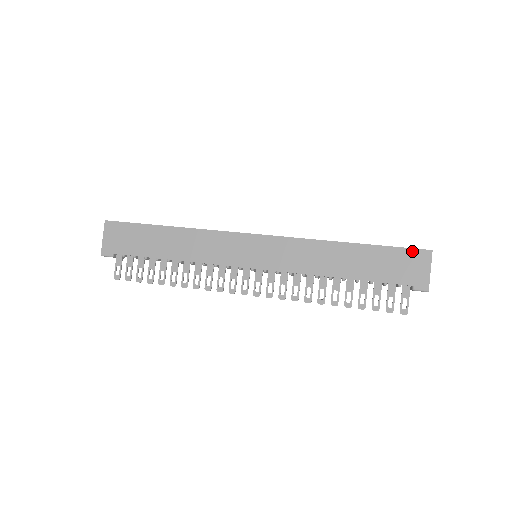
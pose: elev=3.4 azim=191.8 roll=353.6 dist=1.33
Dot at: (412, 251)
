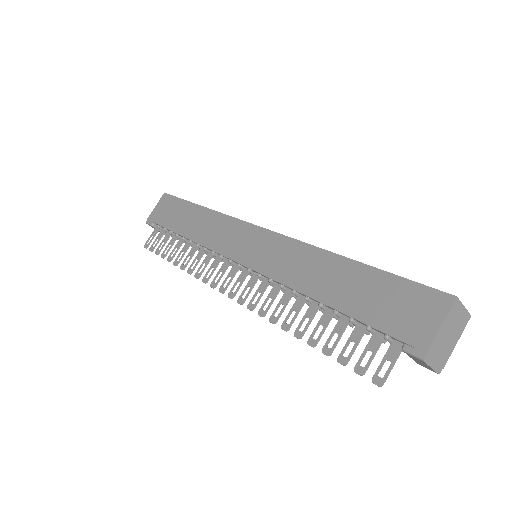
Dot at: (425, 289)
